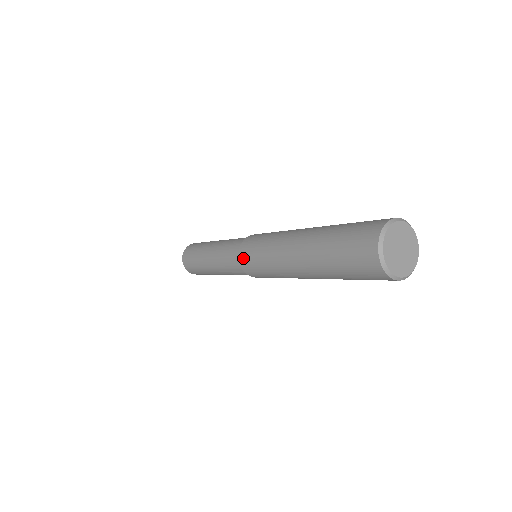
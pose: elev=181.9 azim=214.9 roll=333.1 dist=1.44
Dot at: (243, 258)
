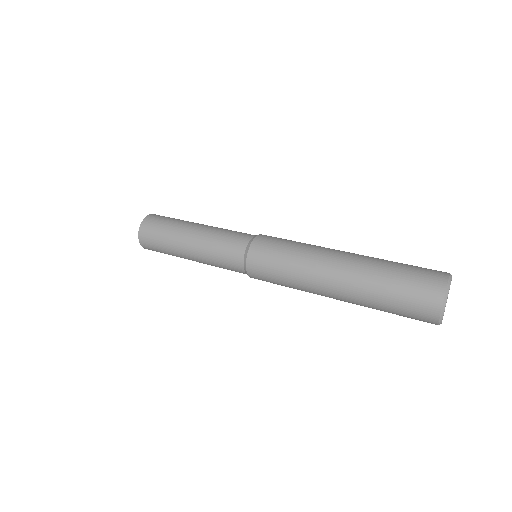
Dot at: (254, 267)
